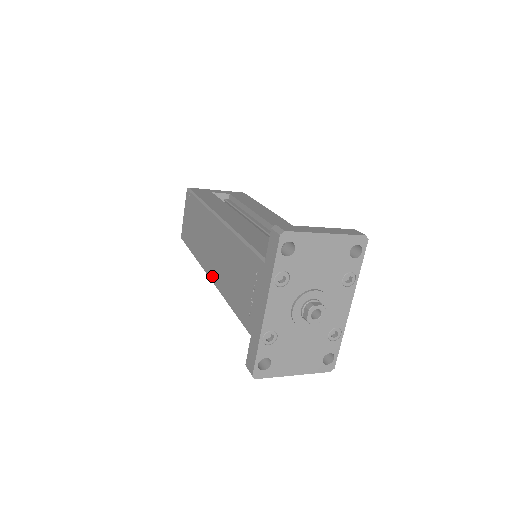
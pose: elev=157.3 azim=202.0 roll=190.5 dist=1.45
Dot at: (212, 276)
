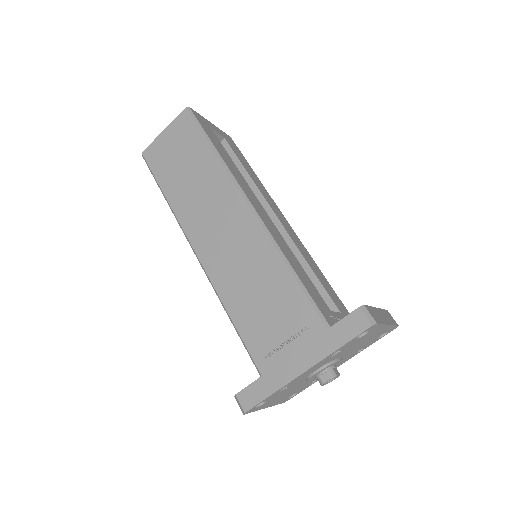
Dot at: (204, 258)
